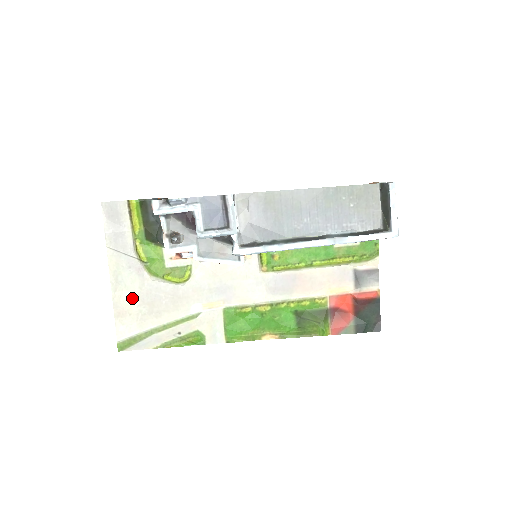
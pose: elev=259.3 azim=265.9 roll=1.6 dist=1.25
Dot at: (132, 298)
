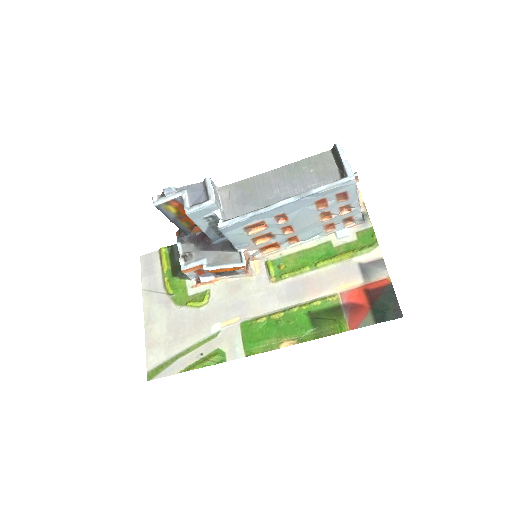
Dot at: (161, 329)
